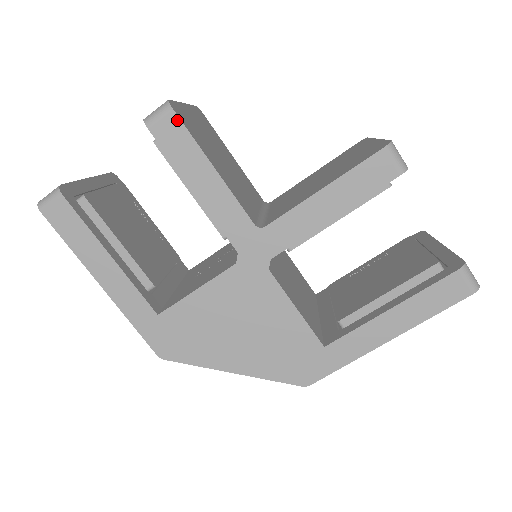
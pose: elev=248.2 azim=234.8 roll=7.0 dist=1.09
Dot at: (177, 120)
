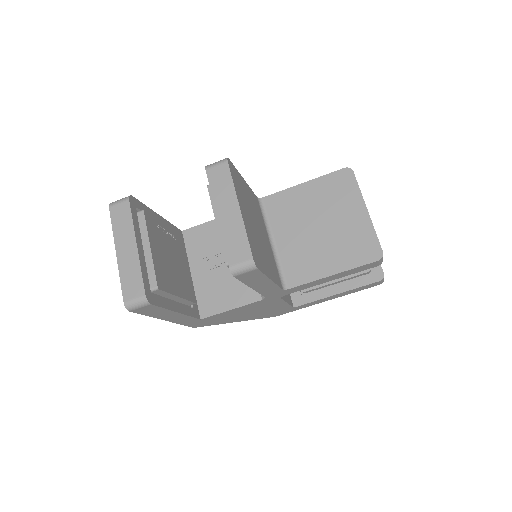
Dot at: (258, 272)
